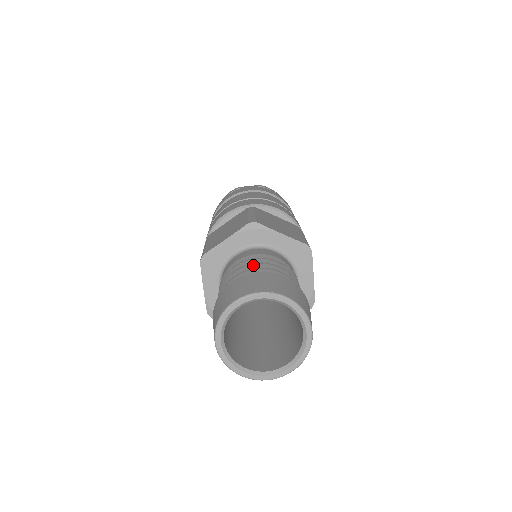
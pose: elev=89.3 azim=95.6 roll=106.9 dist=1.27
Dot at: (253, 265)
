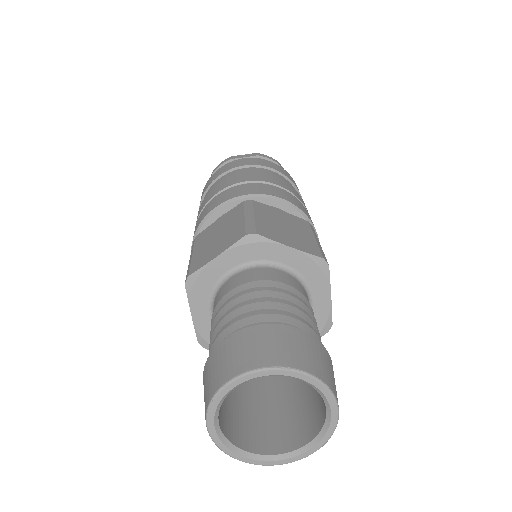
Dot at: (254, 304)
